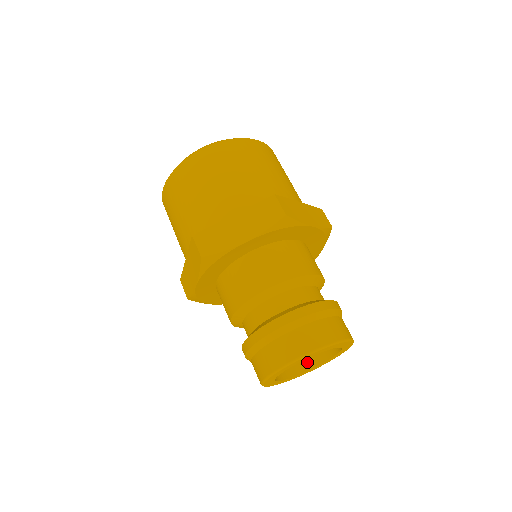
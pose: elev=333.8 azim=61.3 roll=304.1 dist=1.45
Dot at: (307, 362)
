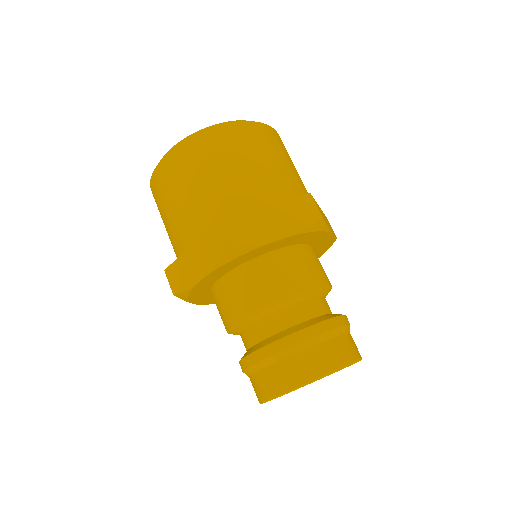
Dot at: occluded
